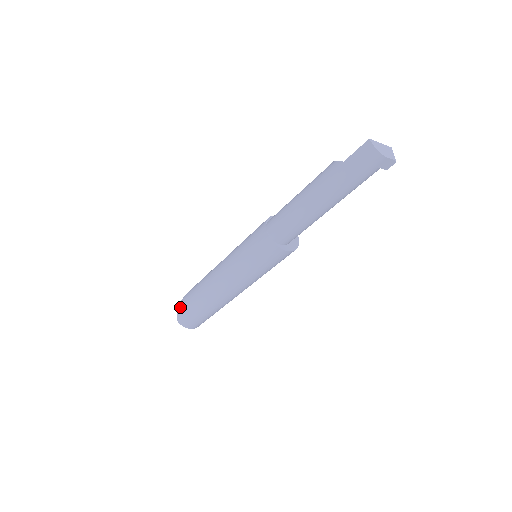
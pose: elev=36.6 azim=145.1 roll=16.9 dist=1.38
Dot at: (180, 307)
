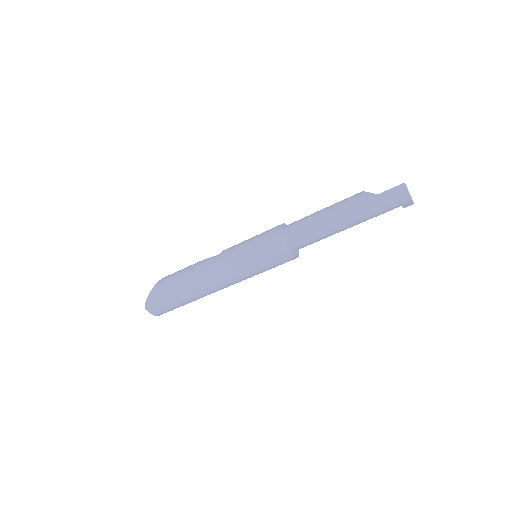
Dot at: (153, 293)
